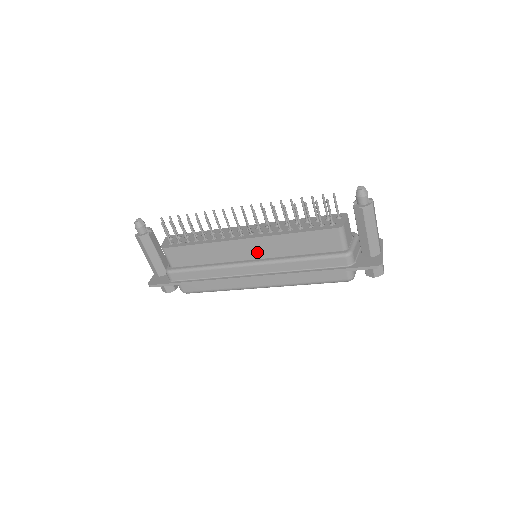
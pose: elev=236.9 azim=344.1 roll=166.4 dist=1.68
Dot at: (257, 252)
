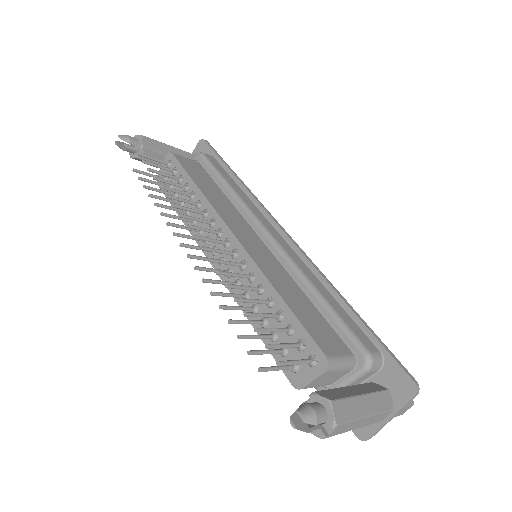
Dot at: occluded
